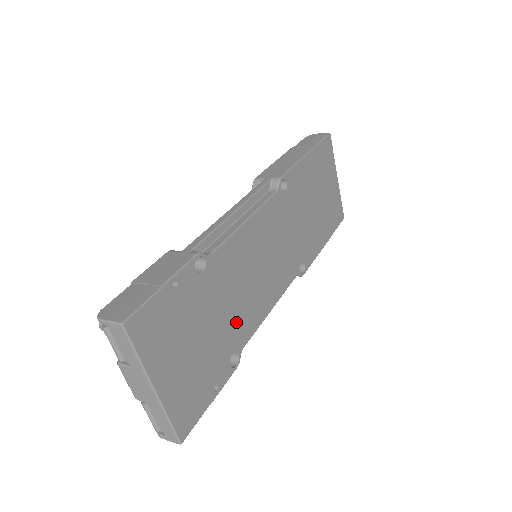
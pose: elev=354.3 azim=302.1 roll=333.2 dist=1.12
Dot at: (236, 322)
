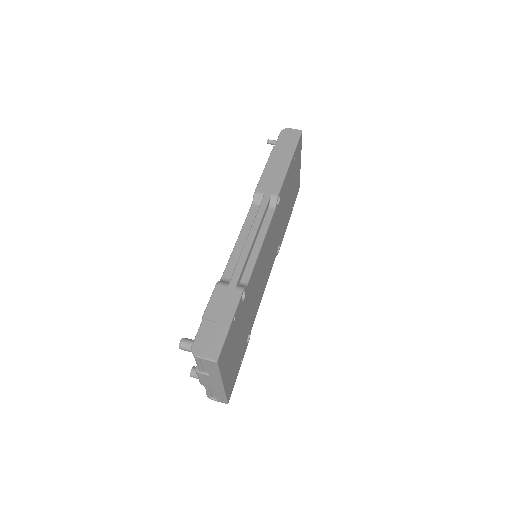
Dot at: (251, 315)
